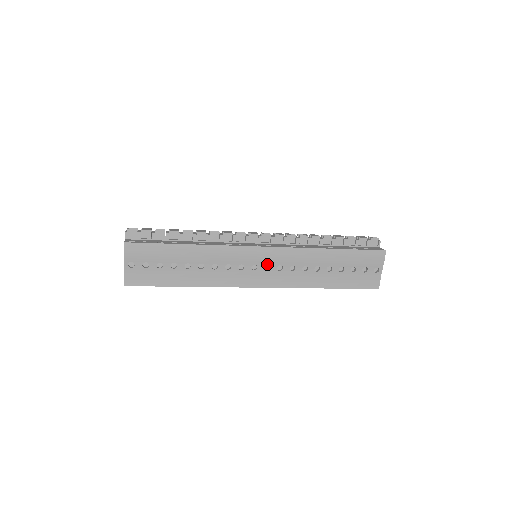
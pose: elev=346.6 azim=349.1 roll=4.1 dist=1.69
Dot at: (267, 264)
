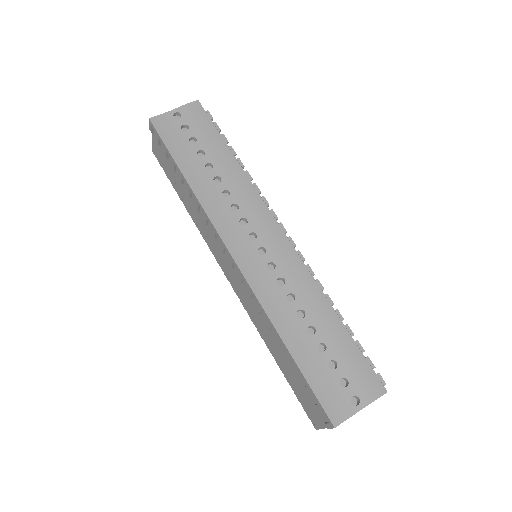
Dot at: (266, 248)
